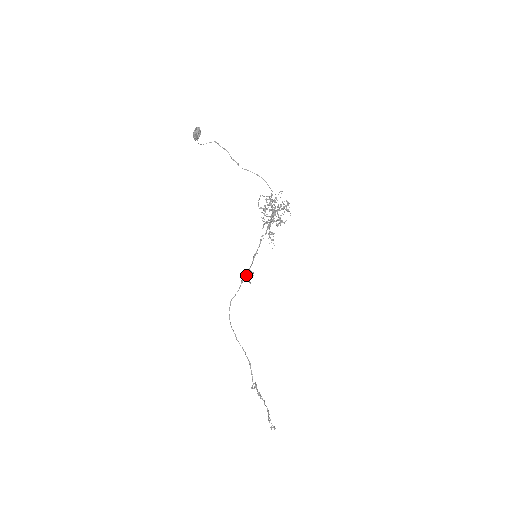
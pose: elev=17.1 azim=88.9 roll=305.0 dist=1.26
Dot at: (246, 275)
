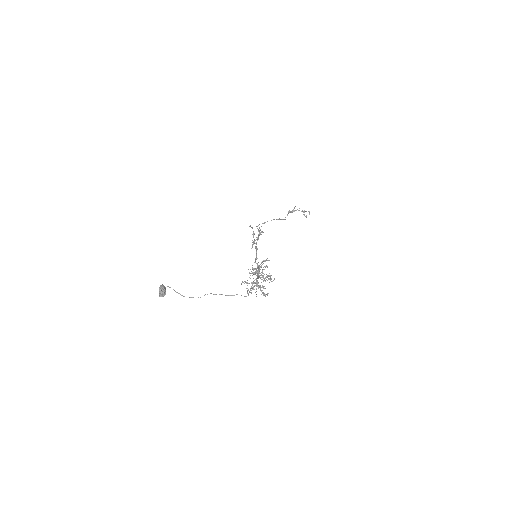
Dot at: (254, 243)
